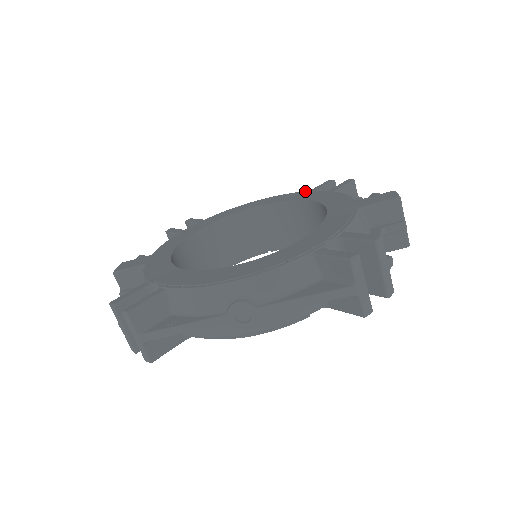
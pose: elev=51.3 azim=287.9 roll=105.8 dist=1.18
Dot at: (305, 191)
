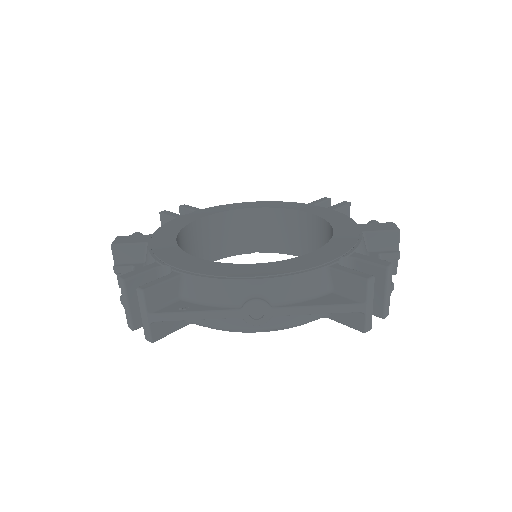
Dot at: (304, 203)
